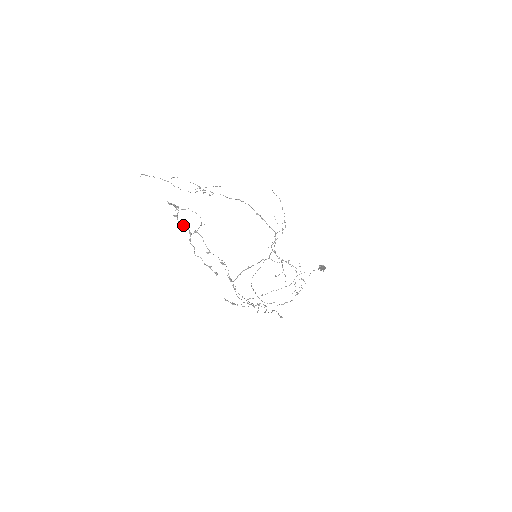
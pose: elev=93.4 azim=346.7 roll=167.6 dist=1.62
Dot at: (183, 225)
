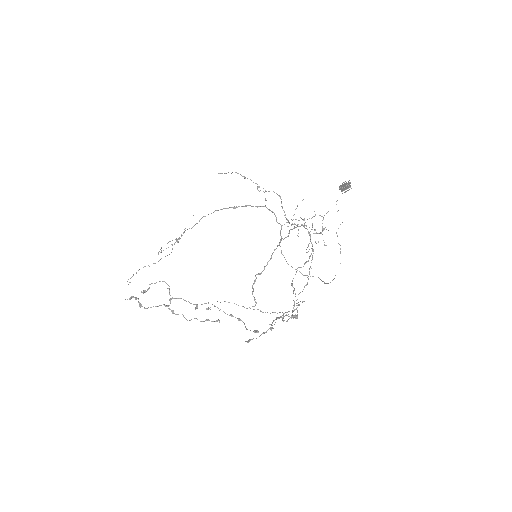
Dot at: (151, 307)
